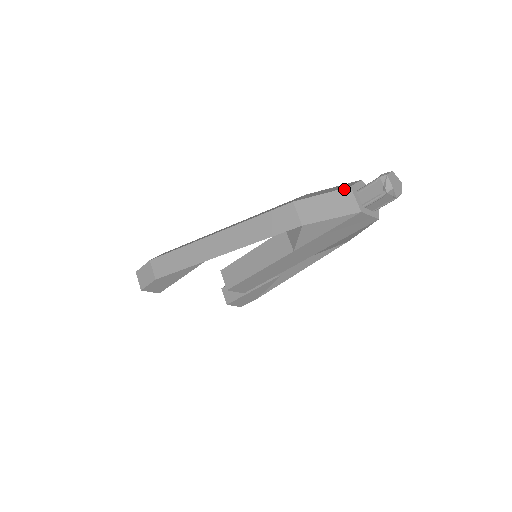
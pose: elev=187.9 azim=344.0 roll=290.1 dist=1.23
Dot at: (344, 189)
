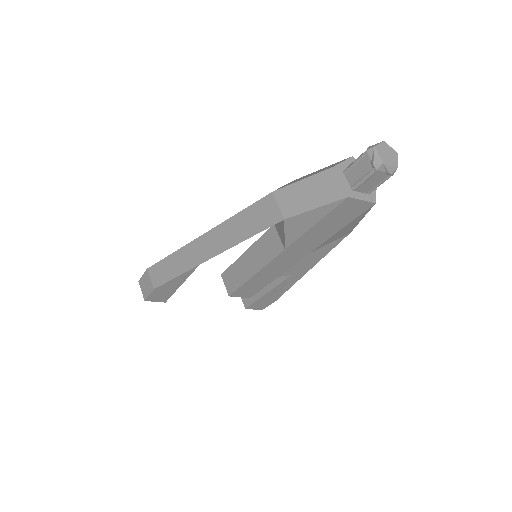
Dot at: (327, 170)
